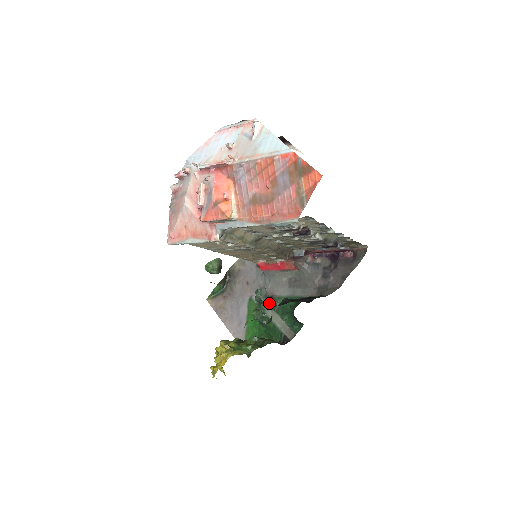
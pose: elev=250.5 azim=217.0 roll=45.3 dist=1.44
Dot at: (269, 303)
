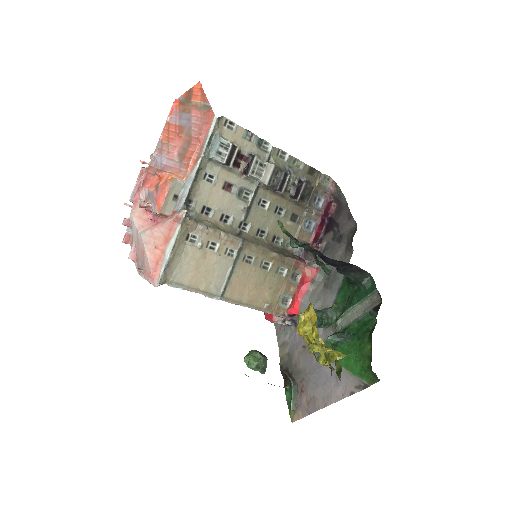
Dot at: (328, 310)
